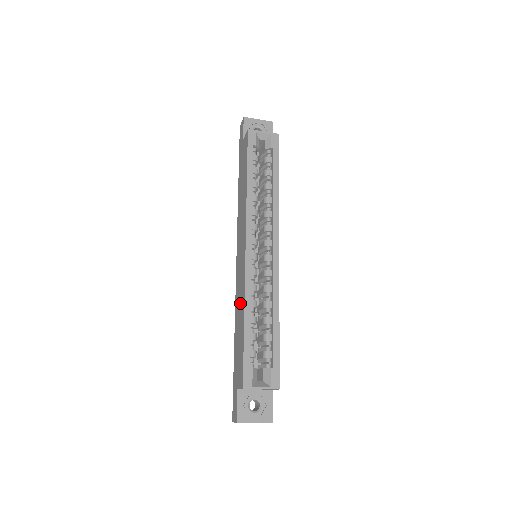
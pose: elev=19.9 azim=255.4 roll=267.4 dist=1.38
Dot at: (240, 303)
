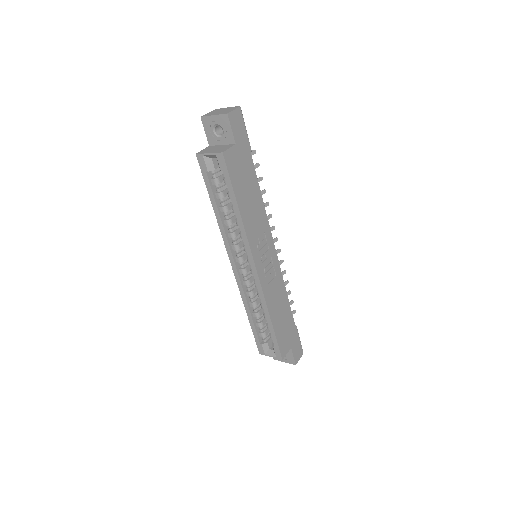
Dot at: occluded
